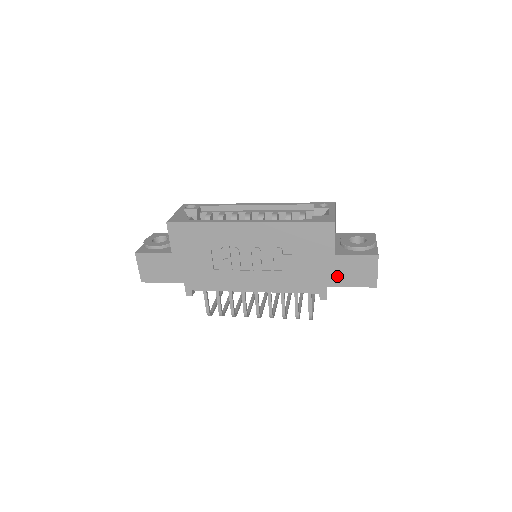
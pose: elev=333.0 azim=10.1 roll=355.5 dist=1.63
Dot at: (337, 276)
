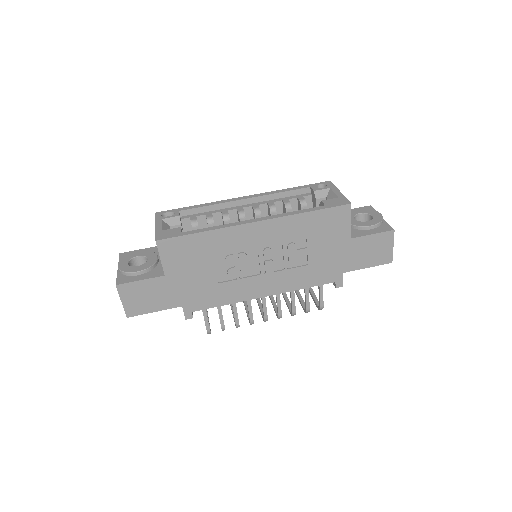
Dot at: (353, 260)
